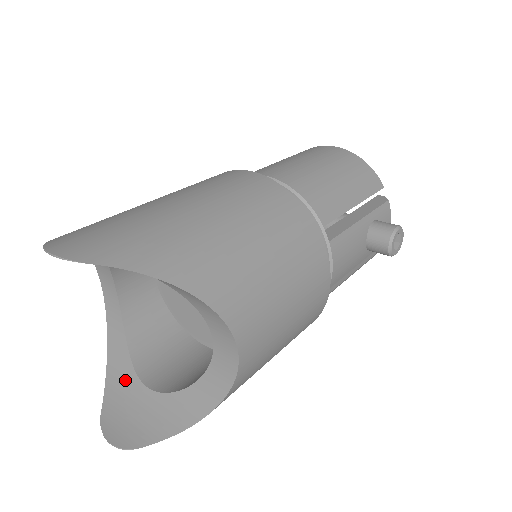
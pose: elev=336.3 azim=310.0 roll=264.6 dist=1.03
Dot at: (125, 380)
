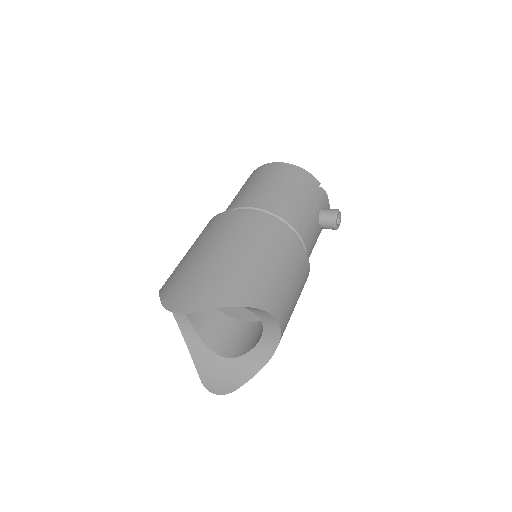
Dot at: (207, 357)
